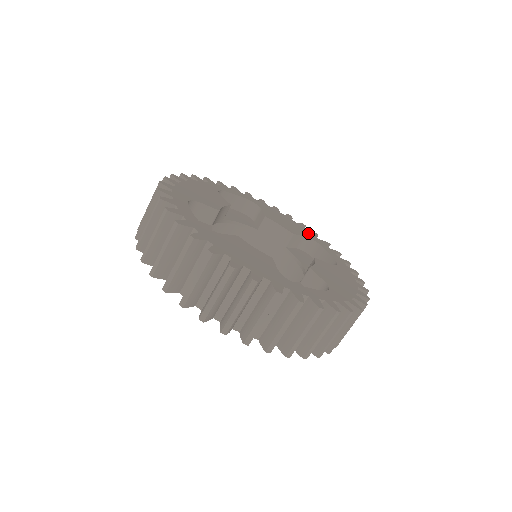
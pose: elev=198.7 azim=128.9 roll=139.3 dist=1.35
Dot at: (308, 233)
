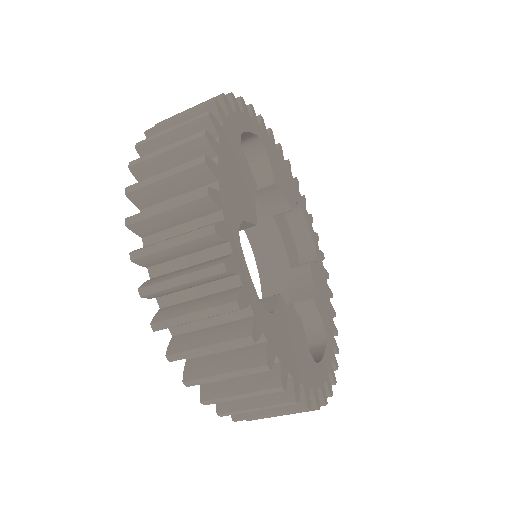
Dot at: (296, 189)
